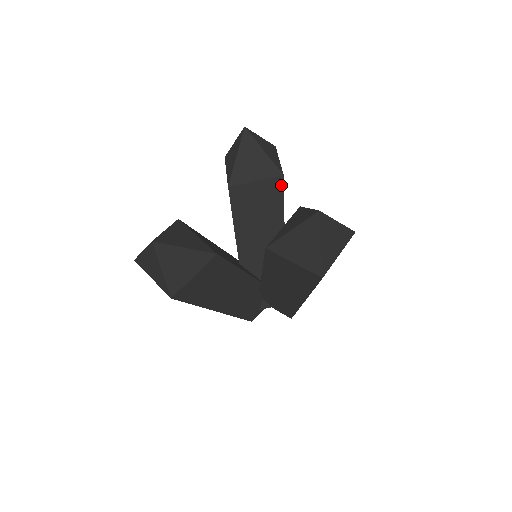
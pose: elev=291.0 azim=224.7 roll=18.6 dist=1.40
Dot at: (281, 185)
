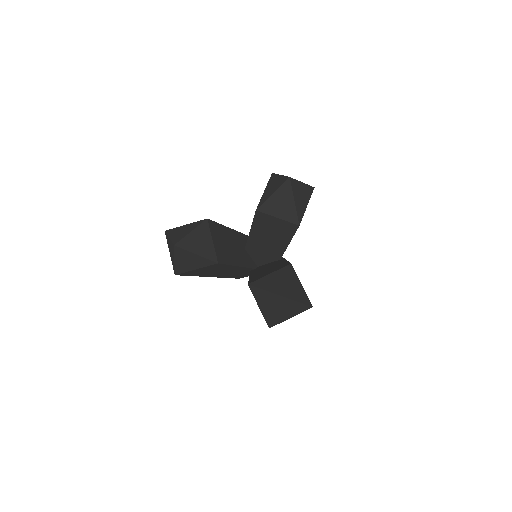
Dot at: (295, 229)
